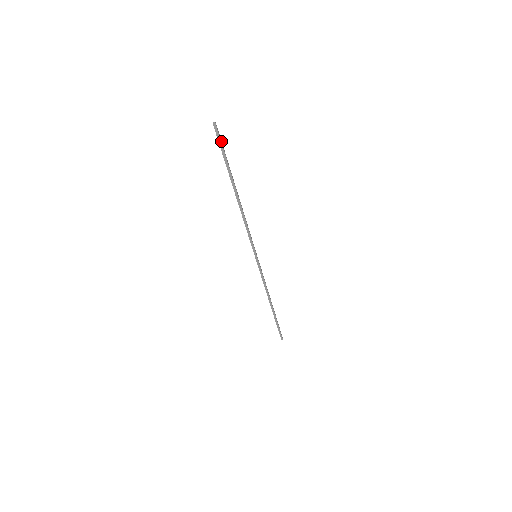
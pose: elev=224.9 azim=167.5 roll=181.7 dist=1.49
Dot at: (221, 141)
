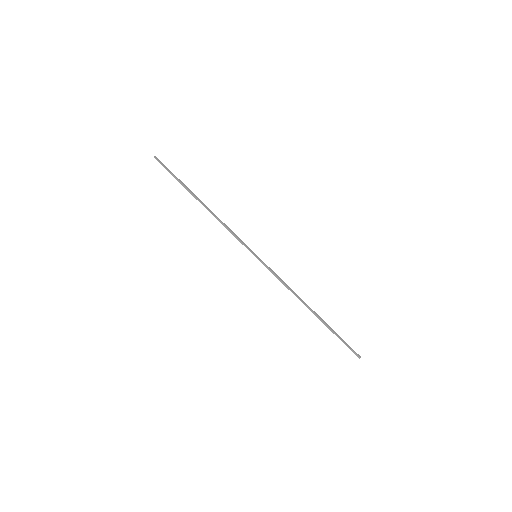
Dot at: (166, 168)
